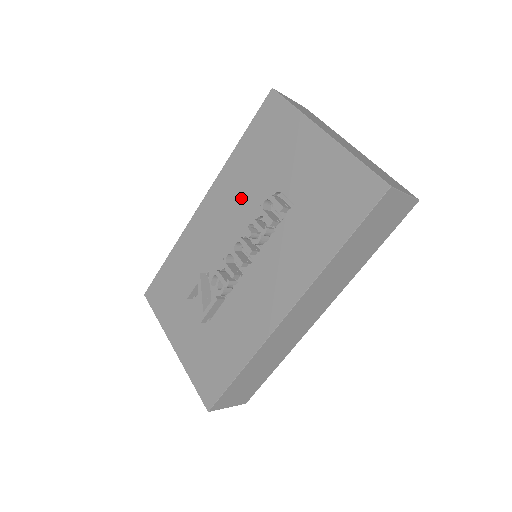
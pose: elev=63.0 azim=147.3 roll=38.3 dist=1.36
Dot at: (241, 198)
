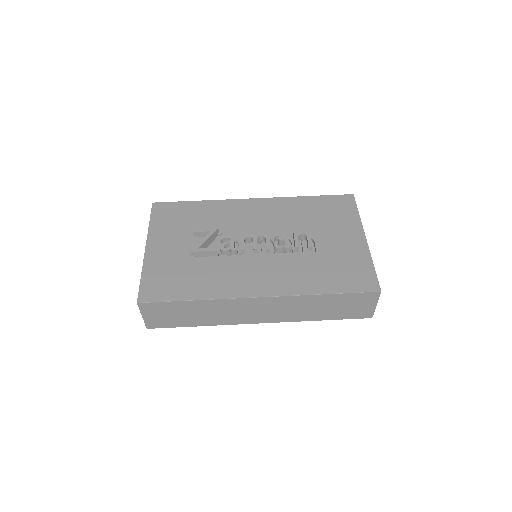
Dot at: (285, 220)
